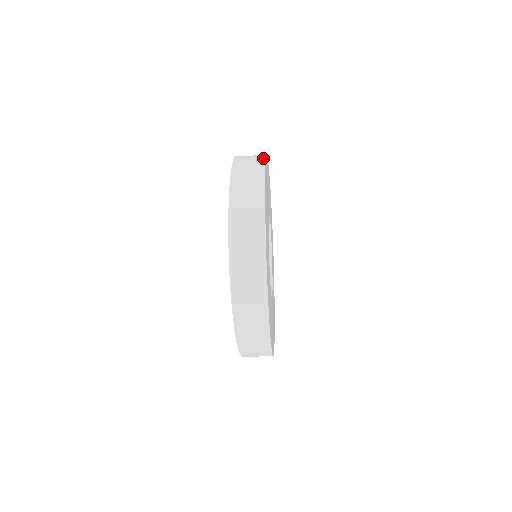
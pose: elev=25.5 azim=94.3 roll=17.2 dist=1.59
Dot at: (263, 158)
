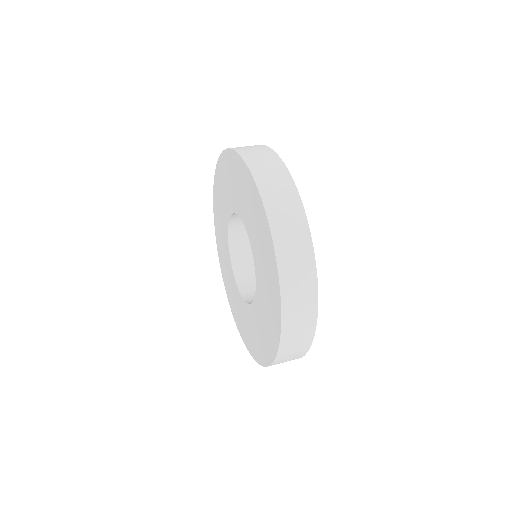
Dot at: (315, 292)
